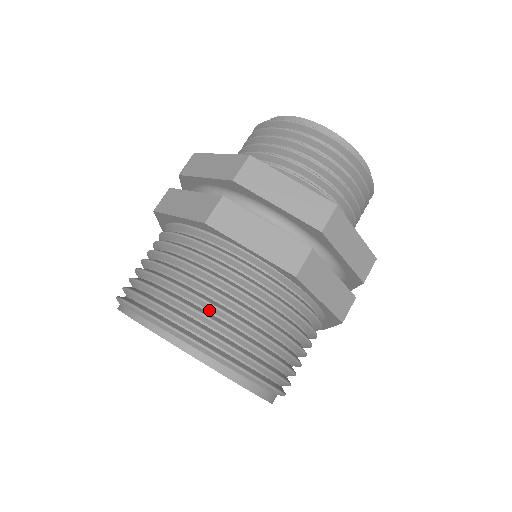
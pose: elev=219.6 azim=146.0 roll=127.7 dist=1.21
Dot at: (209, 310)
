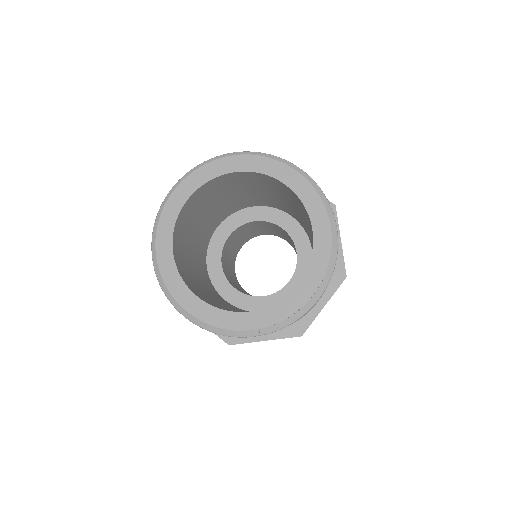
Dot at: occluded
